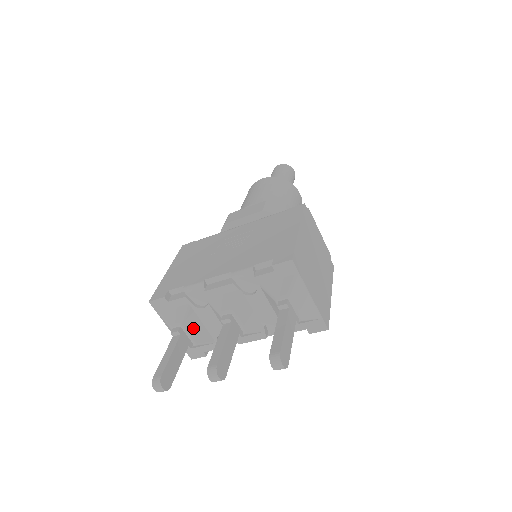
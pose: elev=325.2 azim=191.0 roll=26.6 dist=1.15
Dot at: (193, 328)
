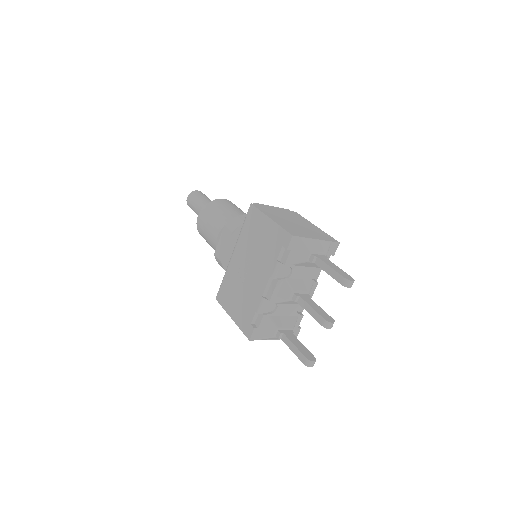
Dot at: (283, 323)
